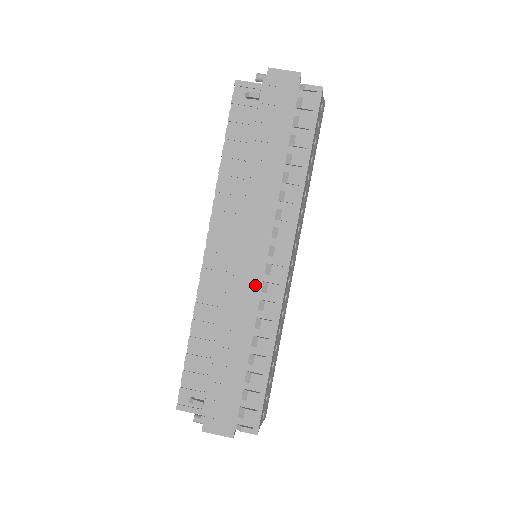
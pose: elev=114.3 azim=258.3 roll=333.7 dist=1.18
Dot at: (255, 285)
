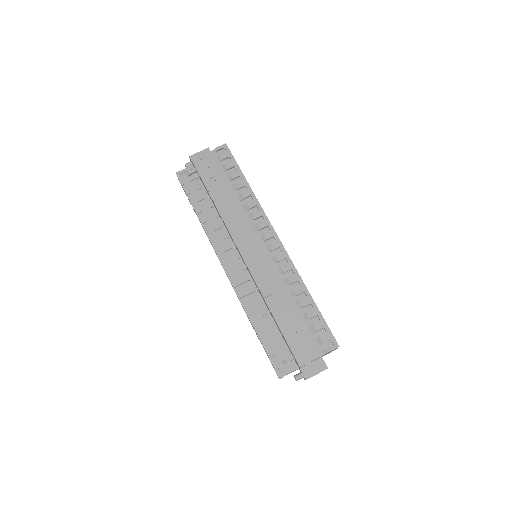
Dot at: (268, 263)
